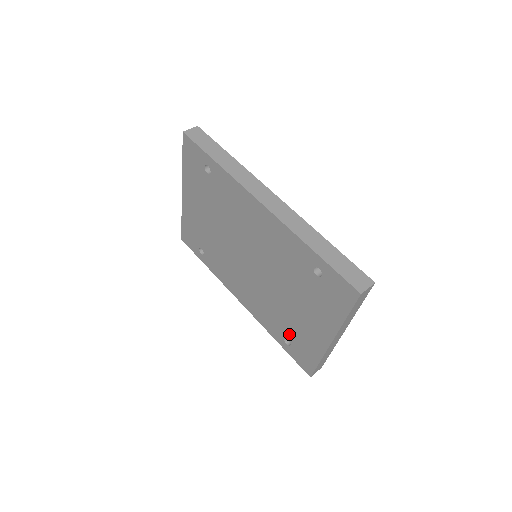
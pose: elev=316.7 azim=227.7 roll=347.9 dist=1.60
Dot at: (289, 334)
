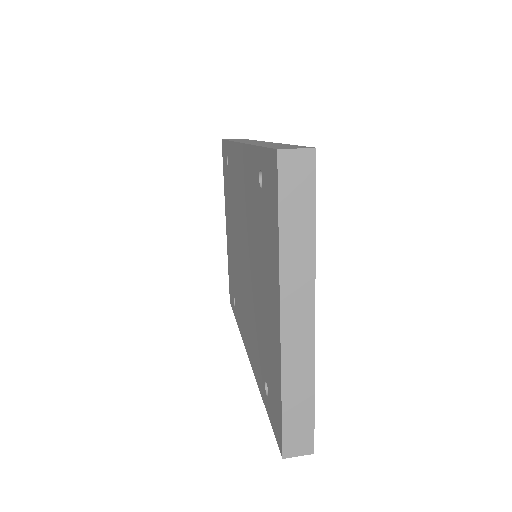
Dot at: (265, 365)
